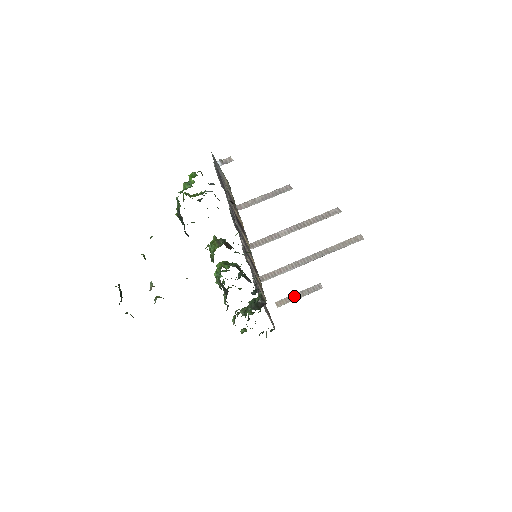
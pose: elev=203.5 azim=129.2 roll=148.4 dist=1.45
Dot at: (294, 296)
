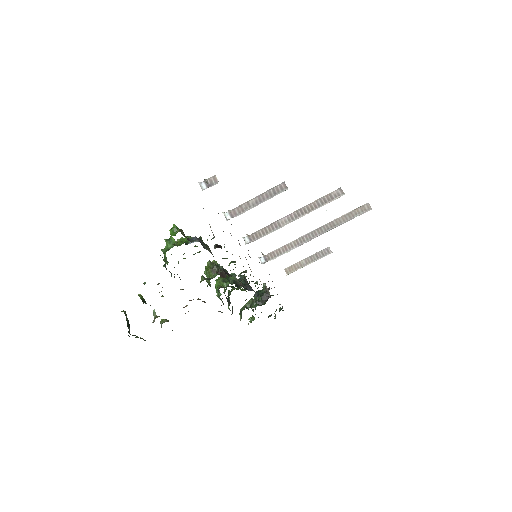
Dot at: (303, 262)
